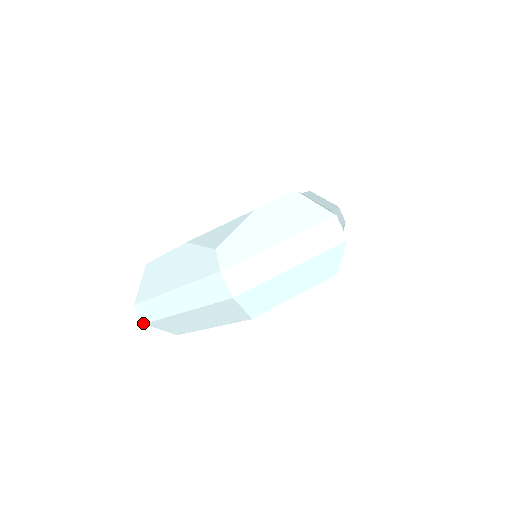
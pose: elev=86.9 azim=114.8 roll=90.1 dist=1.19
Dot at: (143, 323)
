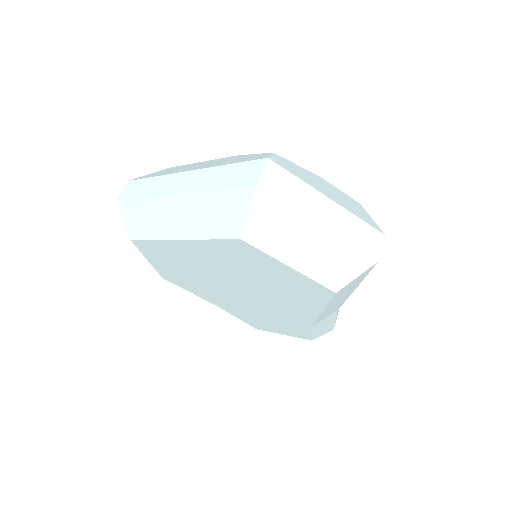
Dot at: (117, 200)
